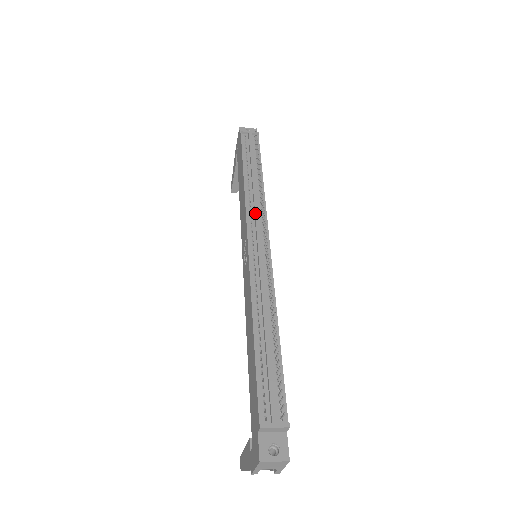
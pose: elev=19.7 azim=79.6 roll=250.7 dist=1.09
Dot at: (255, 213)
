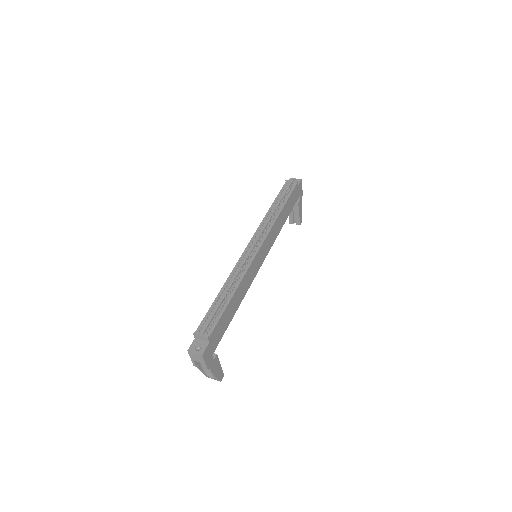
Dot at: (261, 229)
